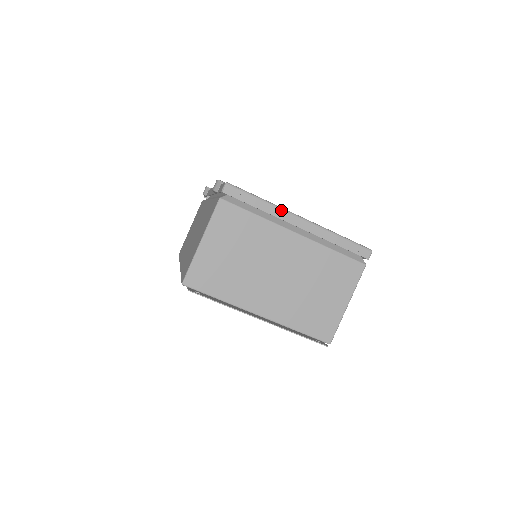
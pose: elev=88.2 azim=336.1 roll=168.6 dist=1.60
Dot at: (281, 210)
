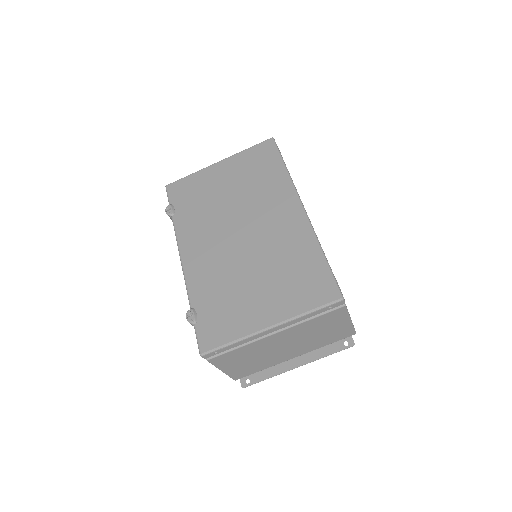
Dot at: (251, 337)
